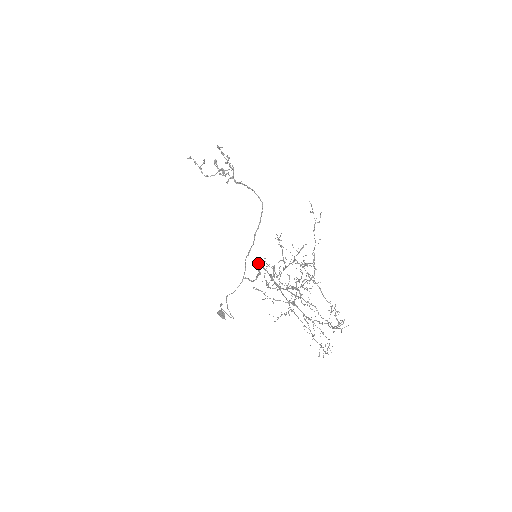
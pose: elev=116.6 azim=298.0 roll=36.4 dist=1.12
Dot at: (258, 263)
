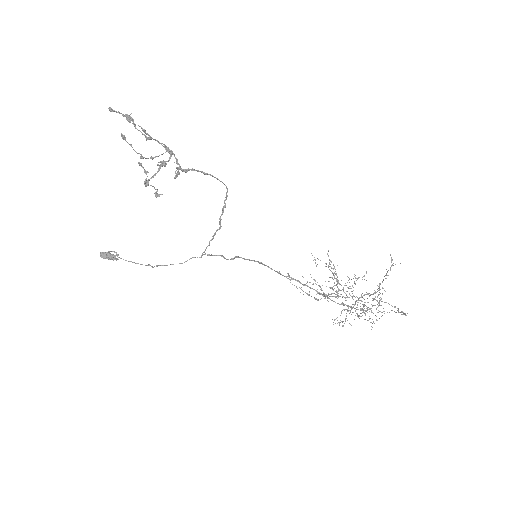
Dot at: occluded
